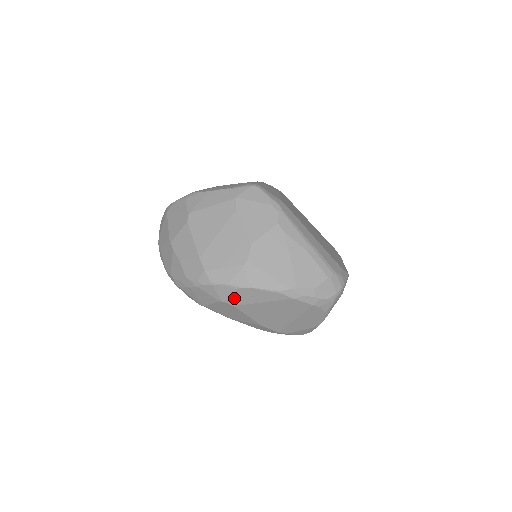
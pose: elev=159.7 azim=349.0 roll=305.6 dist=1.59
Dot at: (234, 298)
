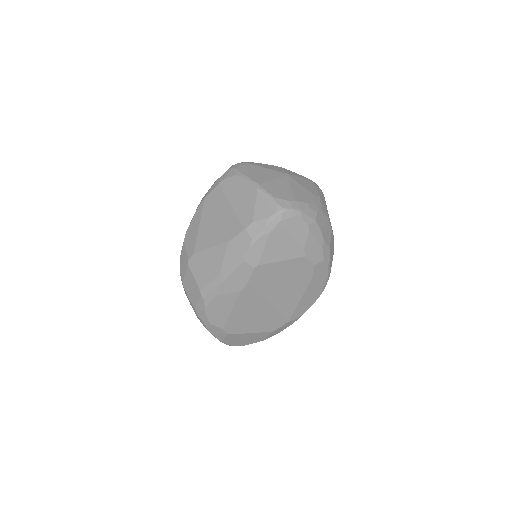
Dot at: (189, 250)
